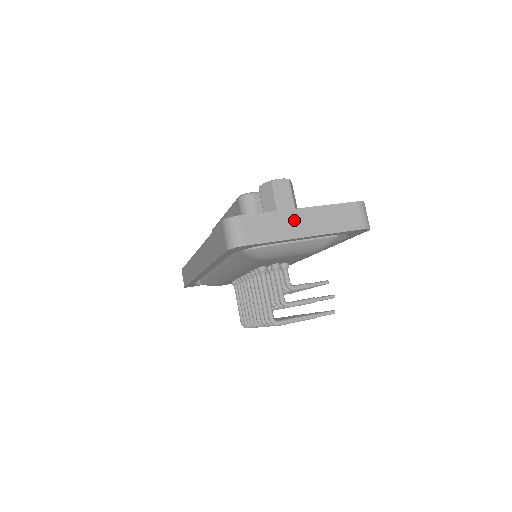
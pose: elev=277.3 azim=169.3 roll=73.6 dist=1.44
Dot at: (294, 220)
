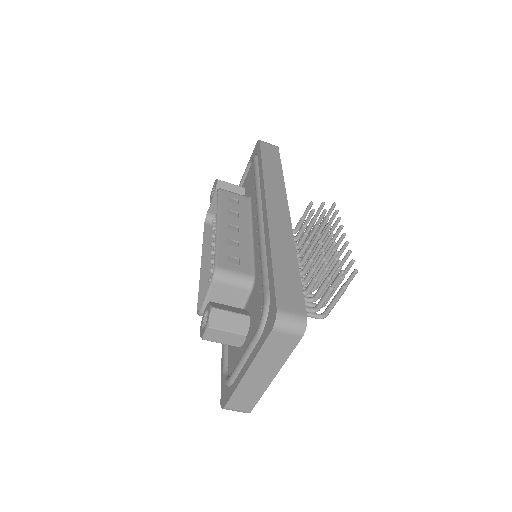
Dot at: (253, 380)
